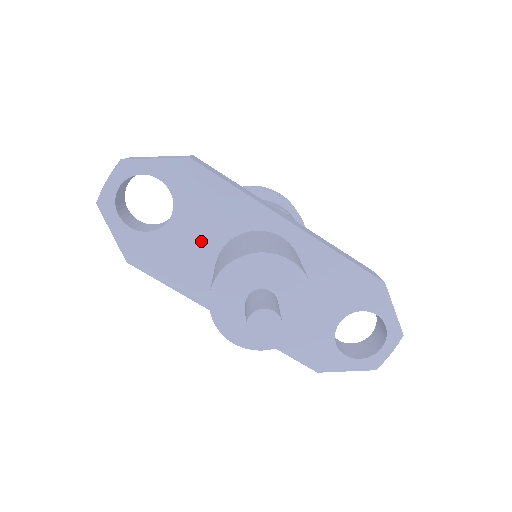
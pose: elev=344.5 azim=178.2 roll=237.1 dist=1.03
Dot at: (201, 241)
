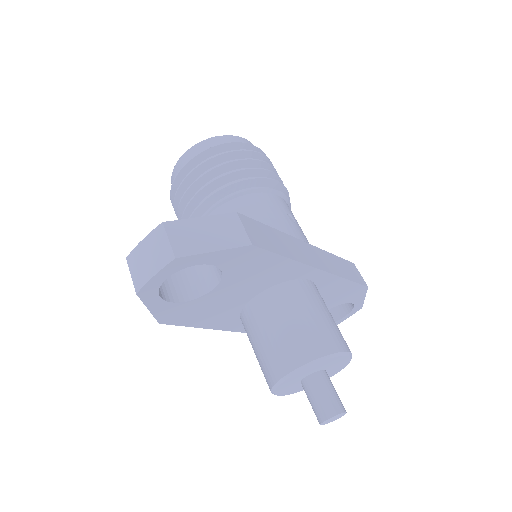
Dot at: (238, 296)
